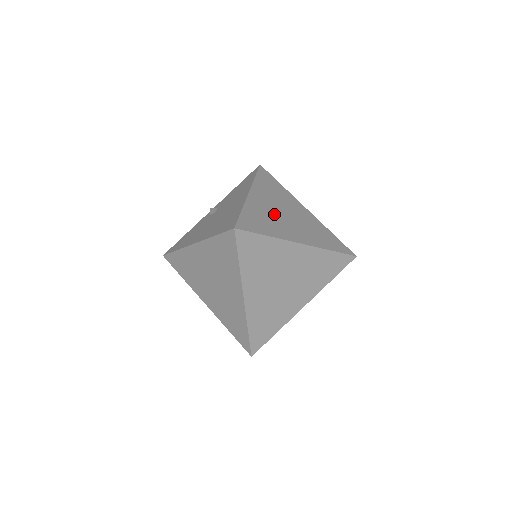
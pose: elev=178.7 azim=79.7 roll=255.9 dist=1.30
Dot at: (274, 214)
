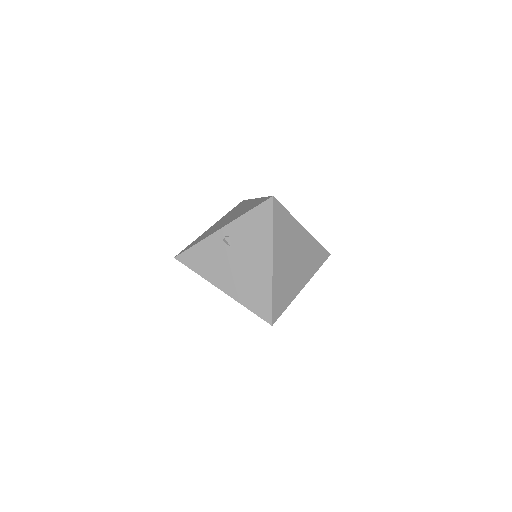
Dot at: (288, 271)
